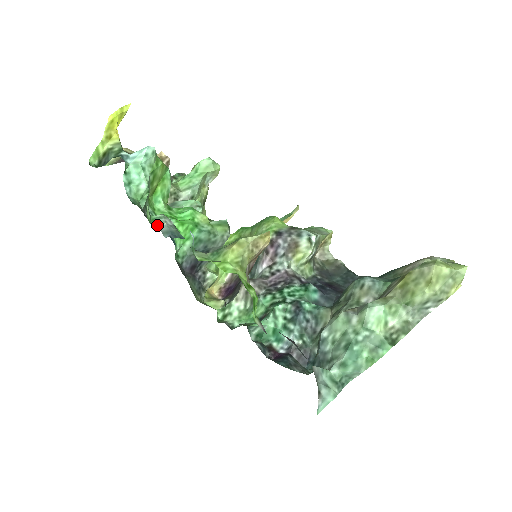
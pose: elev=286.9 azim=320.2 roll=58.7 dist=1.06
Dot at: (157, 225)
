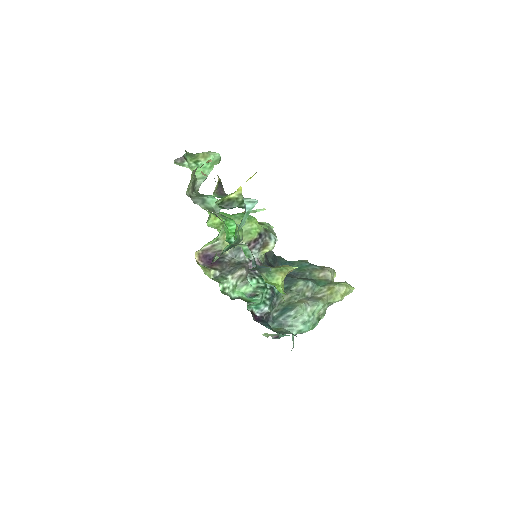
Dot at: (250, 258)
